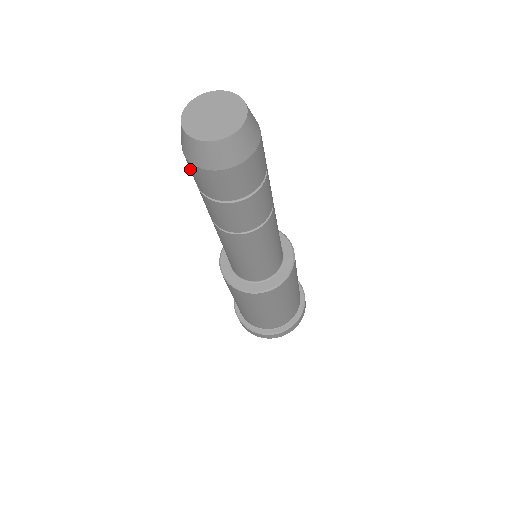
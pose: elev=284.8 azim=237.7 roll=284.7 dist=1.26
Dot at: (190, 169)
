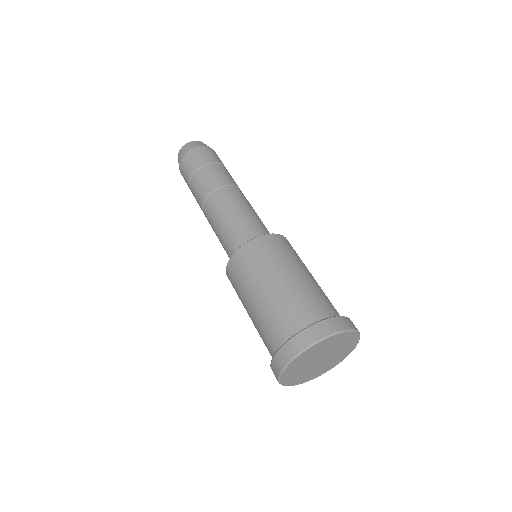
Dot at: (183, 173)
